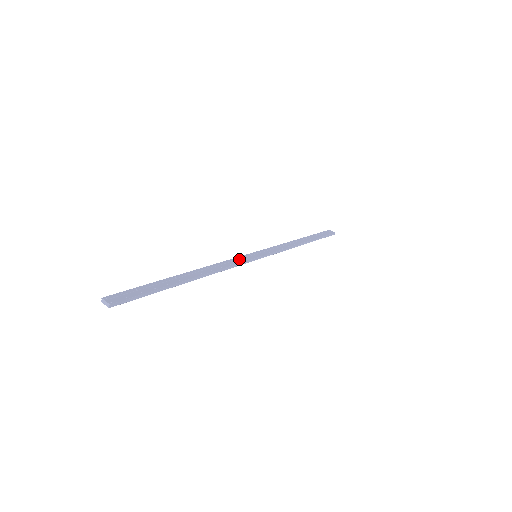
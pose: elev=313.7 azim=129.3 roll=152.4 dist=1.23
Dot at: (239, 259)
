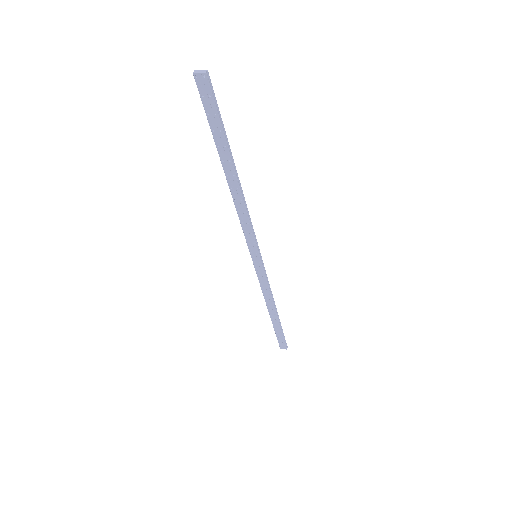
Dot at: (249, 234)
